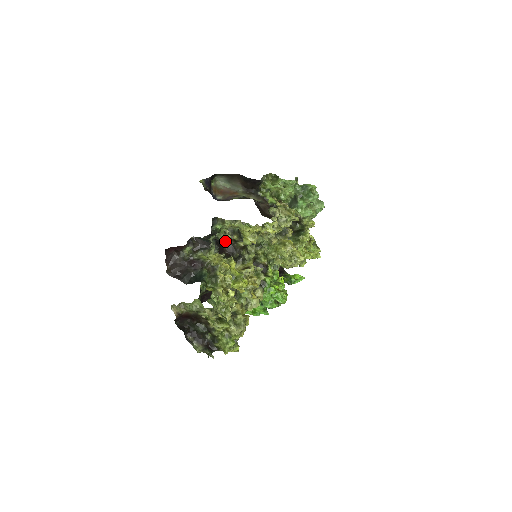
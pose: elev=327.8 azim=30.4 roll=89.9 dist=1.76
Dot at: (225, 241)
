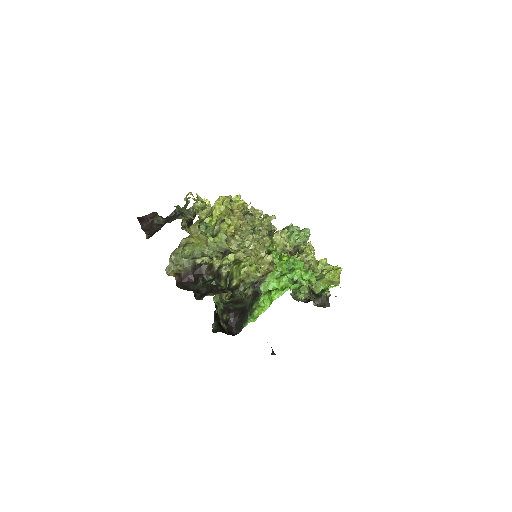
Dot at: occluded
